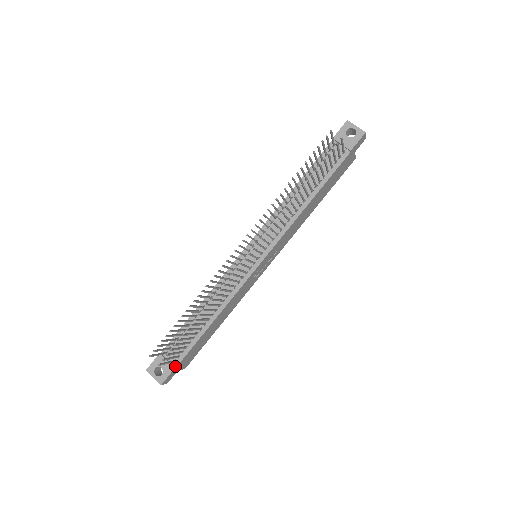
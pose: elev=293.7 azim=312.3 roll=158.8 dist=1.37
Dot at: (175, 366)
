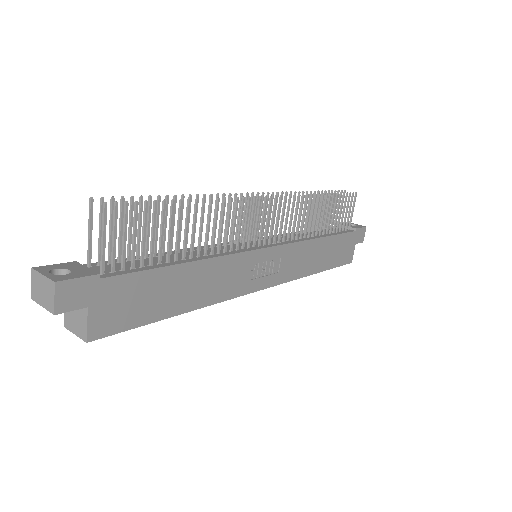
Dot at: (99, 277)
